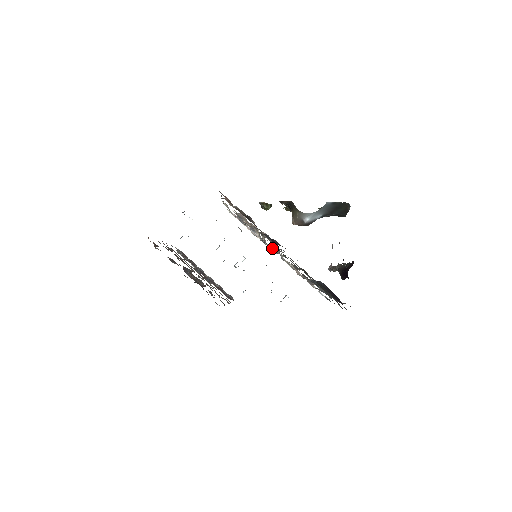
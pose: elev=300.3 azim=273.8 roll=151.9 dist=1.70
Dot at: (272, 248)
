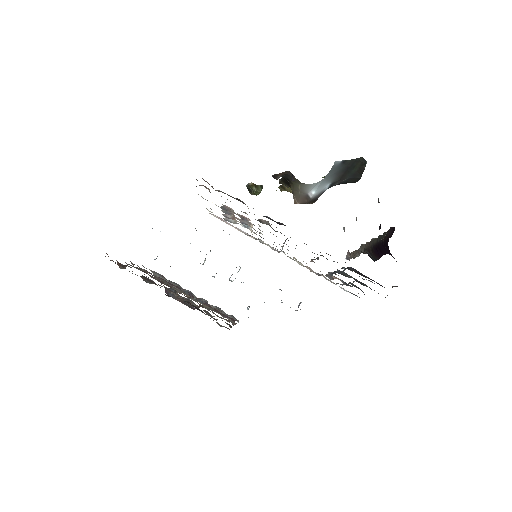
Dot at: (271, 247)
